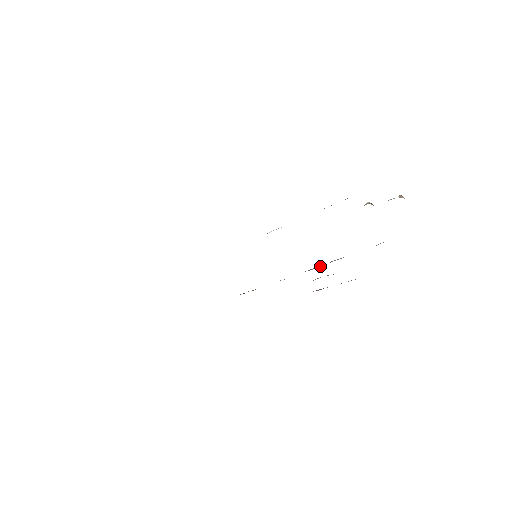
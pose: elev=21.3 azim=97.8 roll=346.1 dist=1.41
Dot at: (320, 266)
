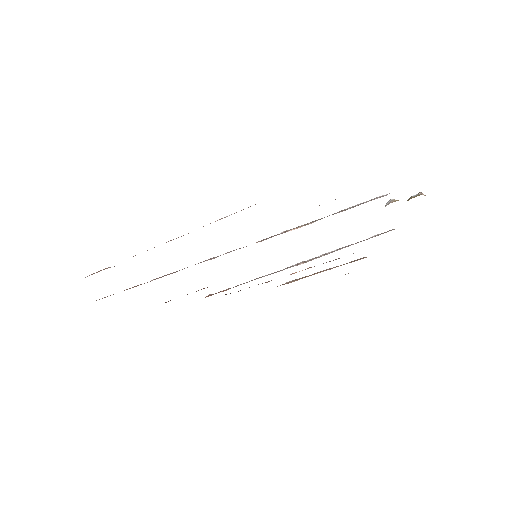
Dot at: (309, 260)
